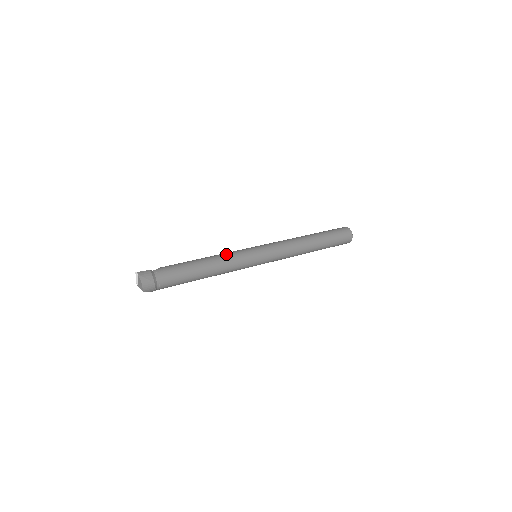
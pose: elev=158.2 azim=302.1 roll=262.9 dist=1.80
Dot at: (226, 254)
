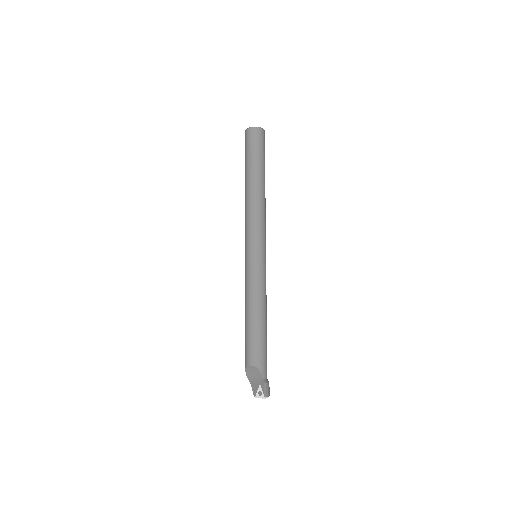
Dot at: (262, 293)
